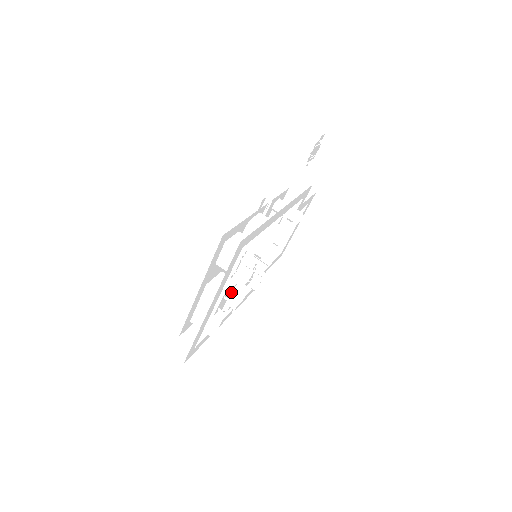
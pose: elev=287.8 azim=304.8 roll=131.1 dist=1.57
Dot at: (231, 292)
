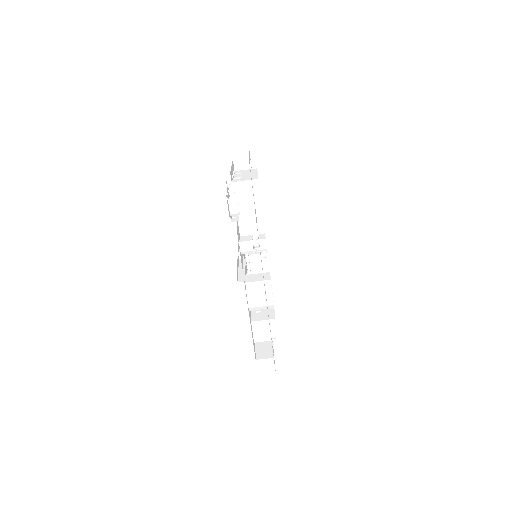
Dot at: occluded
